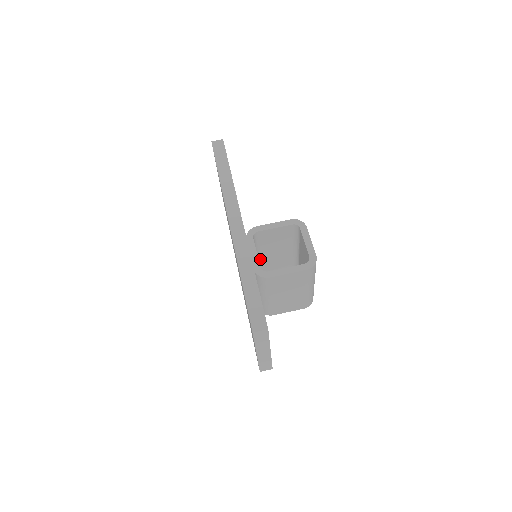
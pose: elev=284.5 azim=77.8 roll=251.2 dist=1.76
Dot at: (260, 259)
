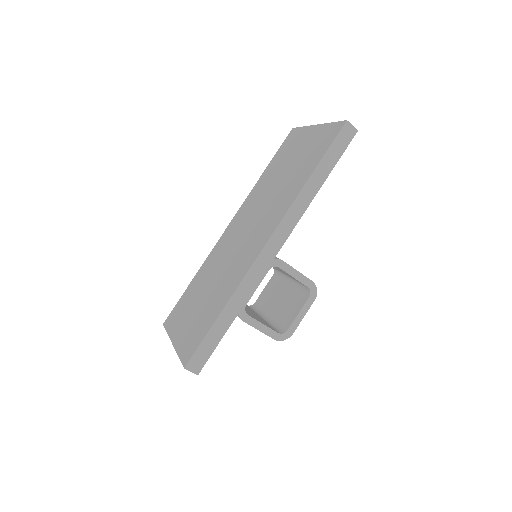
Dot at: occluded
